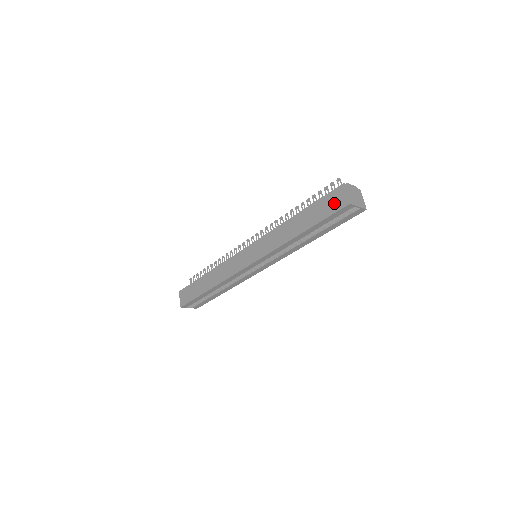
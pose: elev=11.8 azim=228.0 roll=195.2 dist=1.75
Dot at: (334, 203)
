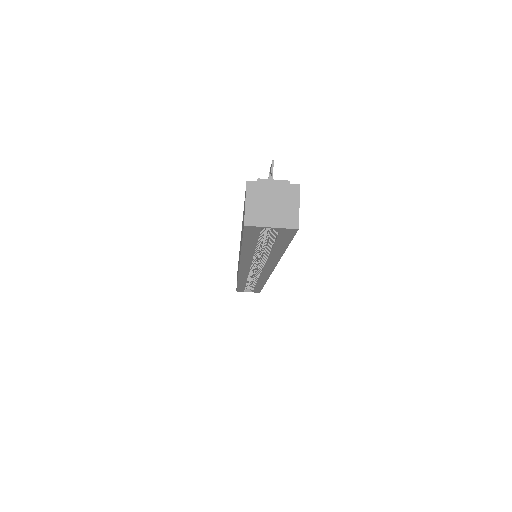
Dot at: occluded
